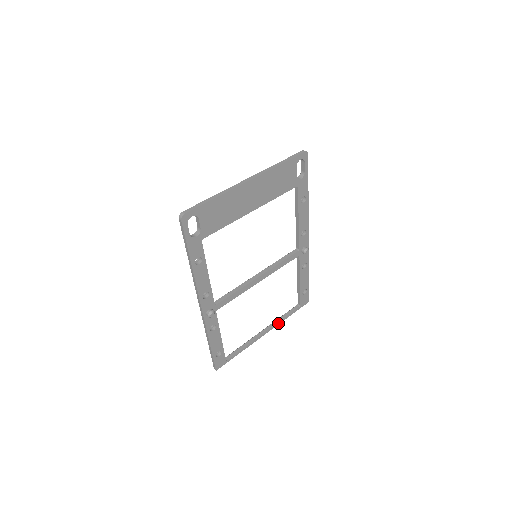
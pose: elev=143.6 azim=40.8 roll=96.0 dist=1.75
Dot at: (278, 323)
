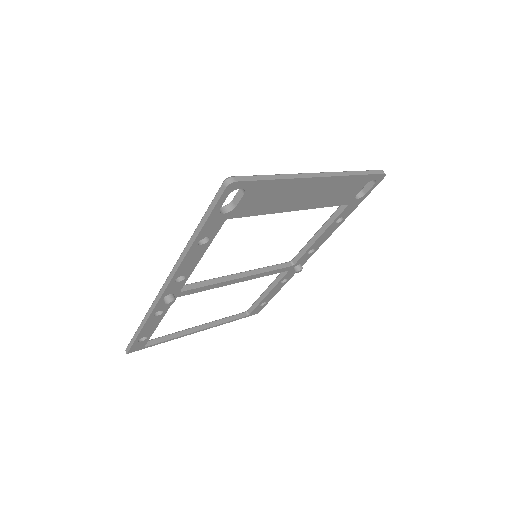
Dot at: (218, 324)
